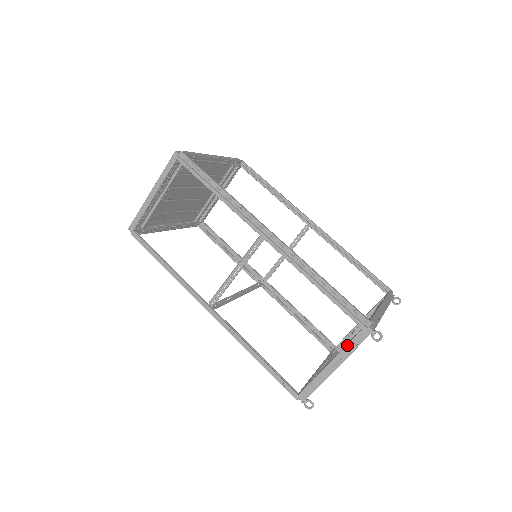
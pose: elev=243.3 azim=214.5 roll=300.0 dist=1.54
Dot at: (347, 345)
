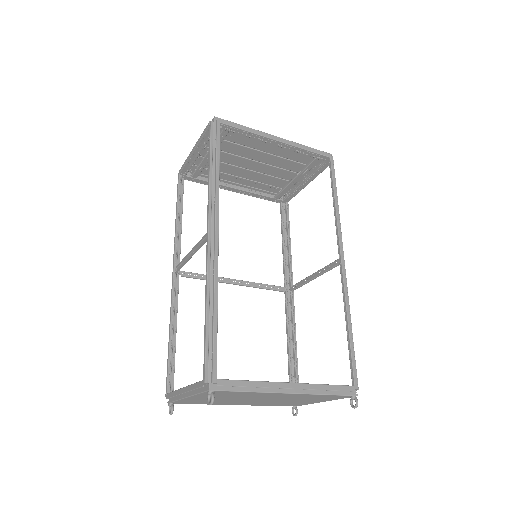
Dot at: (193, 384)
